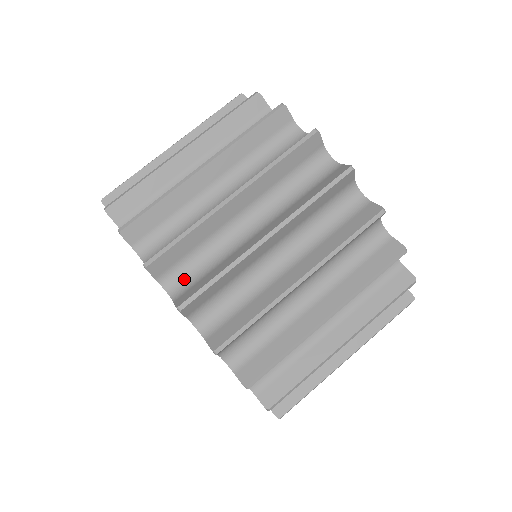
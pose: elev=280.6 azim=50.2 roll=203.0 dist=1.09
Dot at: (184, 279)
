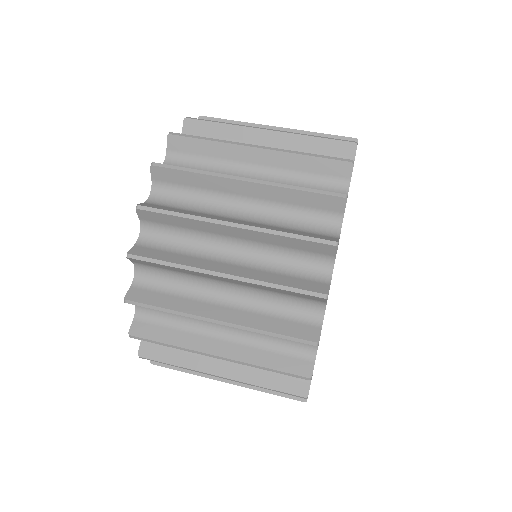
Dot at: occluded
